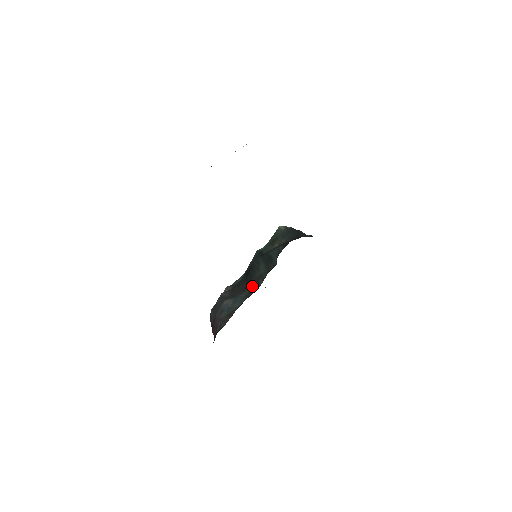
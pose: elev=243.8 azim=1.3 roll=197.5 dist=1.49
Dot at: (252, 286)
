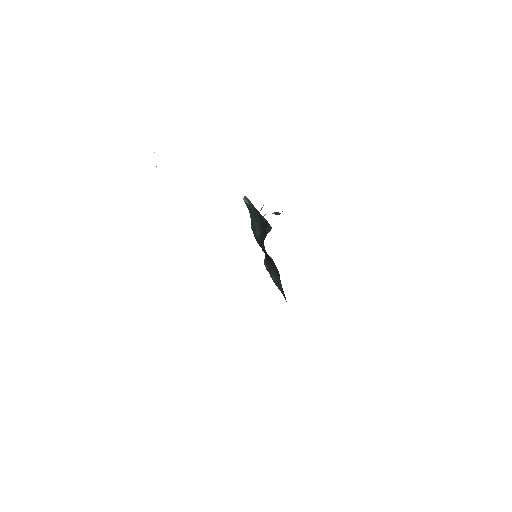
Dot at: occluded
